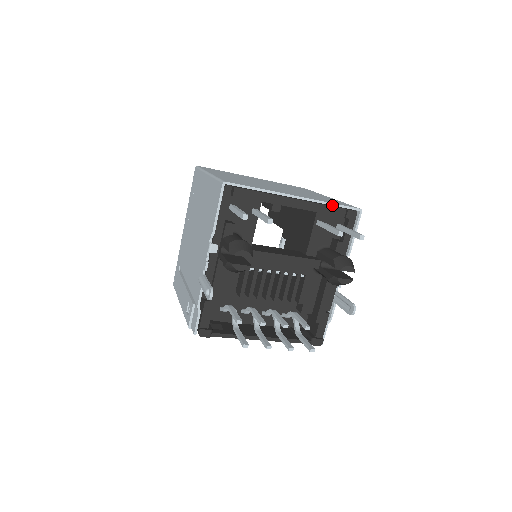
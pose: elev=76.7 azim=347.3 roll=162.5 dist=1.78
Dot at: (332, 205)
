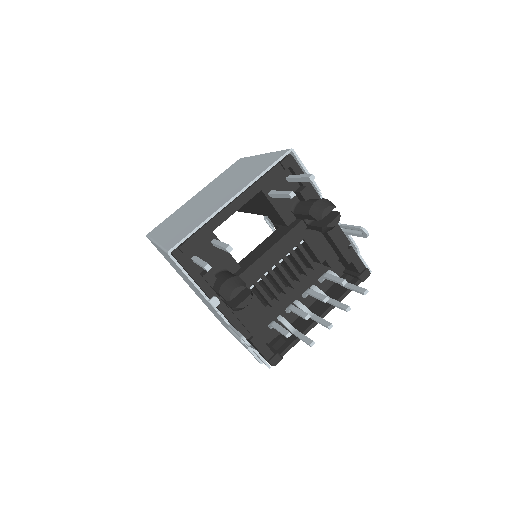
Dot at: (265, 173)
